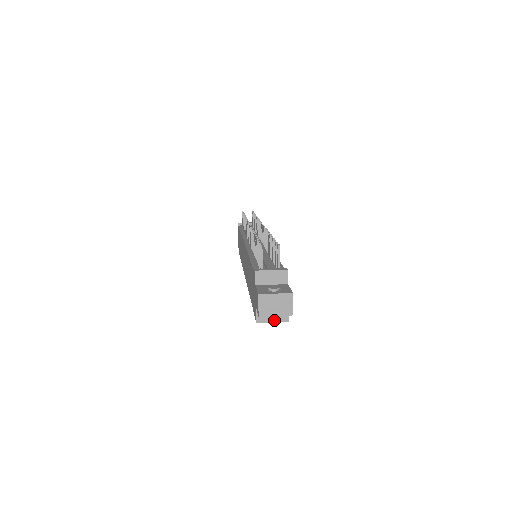
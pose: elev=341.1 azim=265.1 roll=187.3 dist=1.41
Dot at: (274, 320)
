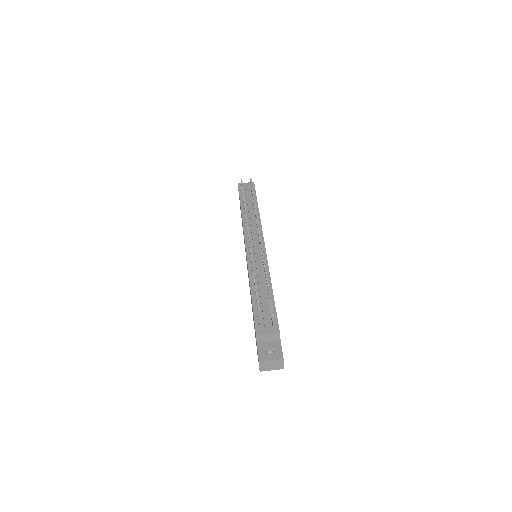
Dot at: occluded
